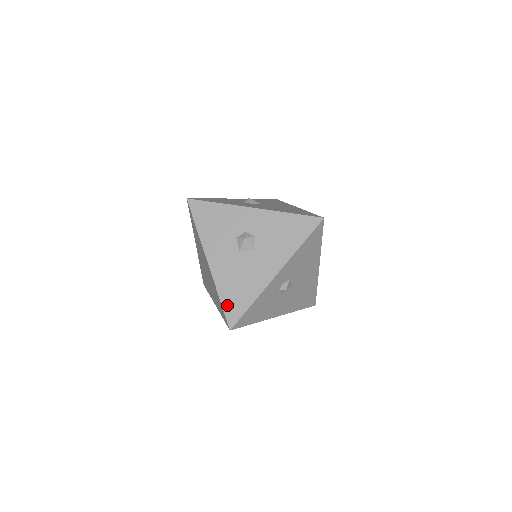
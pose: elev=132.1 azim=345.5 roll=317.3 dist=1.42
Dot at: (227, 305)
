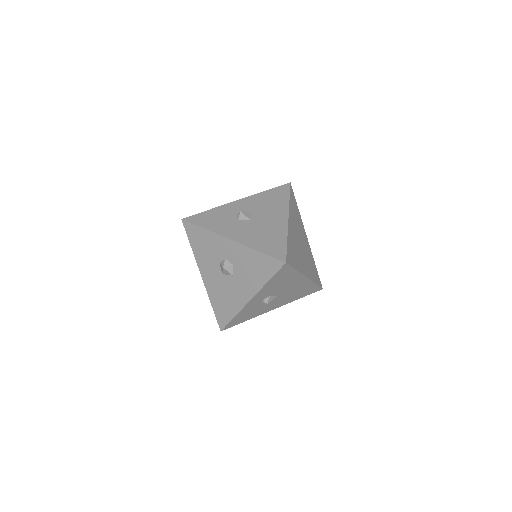
Dot at: (217, 313)
